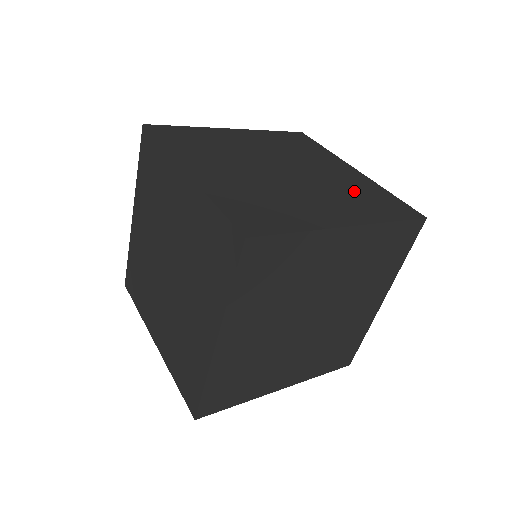
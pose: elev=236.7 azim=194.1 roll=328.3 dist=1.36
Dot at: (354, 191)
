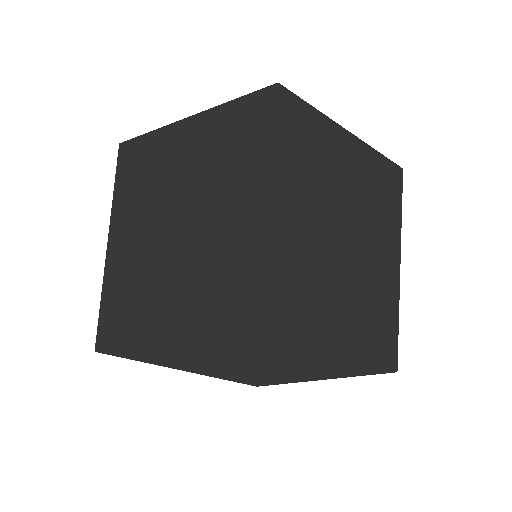
Dot at: (214, 296)
